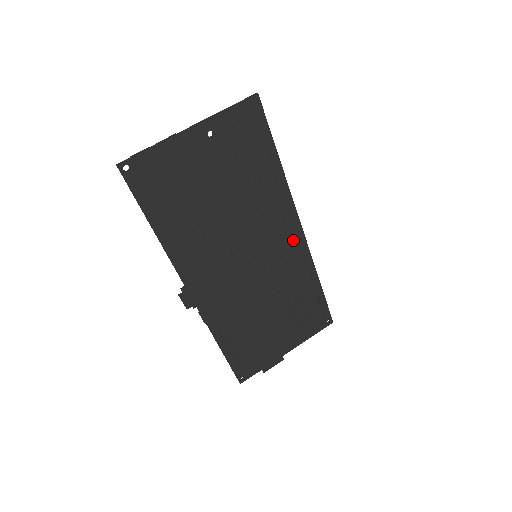
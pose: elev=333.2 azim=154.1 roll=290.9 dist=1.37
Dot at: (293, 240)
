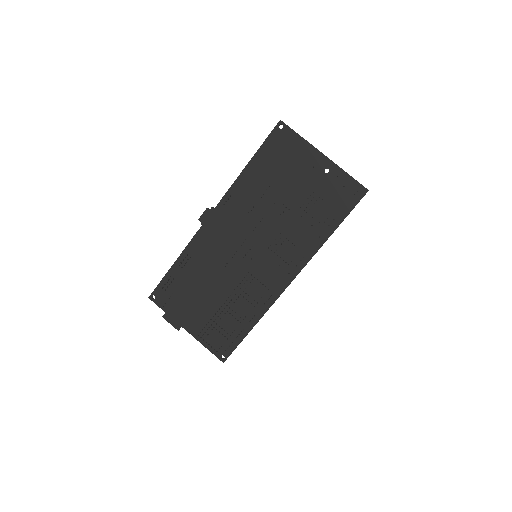
Dot at: (279, 279)
